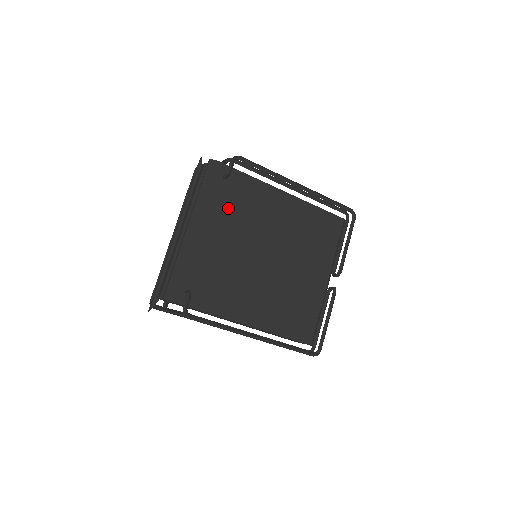
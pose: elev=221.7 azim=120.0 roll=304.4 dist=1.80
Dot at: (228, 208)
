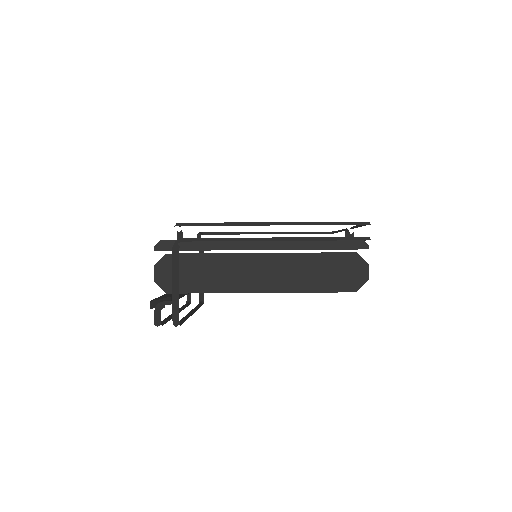
Dot at: occluded
